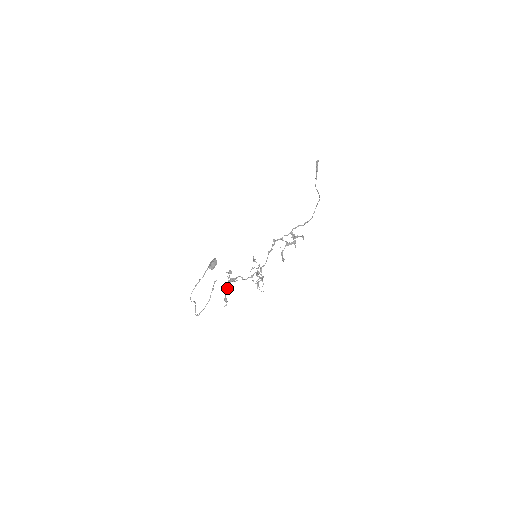
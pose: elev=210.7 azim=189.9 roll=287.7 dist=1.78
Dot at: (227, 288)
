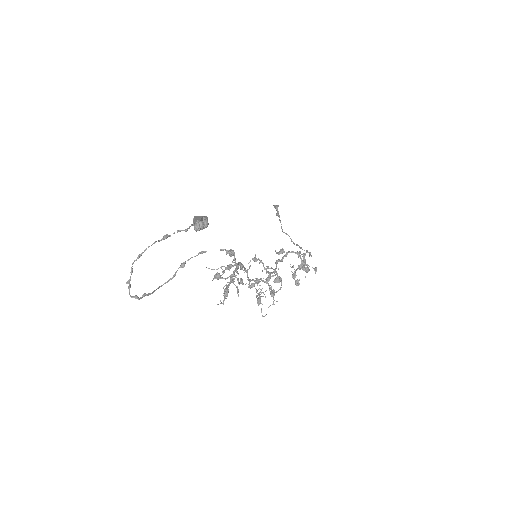
Dot at: (233, 274)
